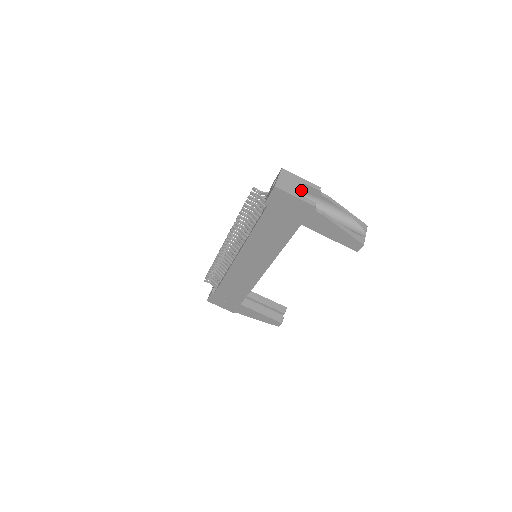
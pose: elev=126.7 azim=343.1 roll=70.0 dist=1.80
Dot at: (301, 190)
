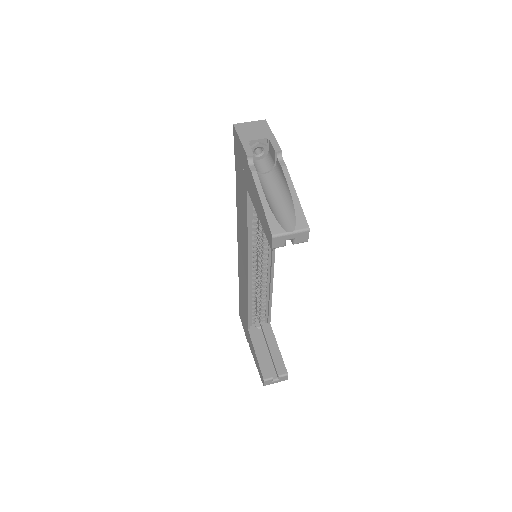
Dot at: (258, 142)
